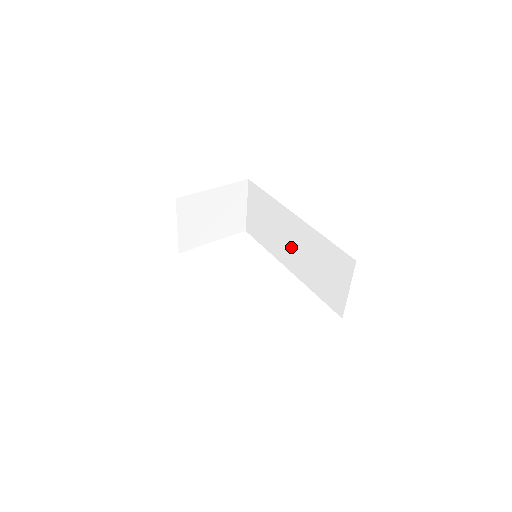
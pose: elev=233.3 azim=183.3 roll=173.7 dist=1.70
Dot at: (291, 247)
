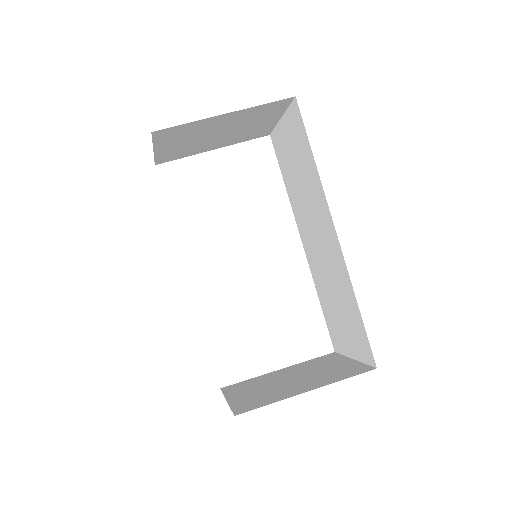
Dot at: (315, 239)
